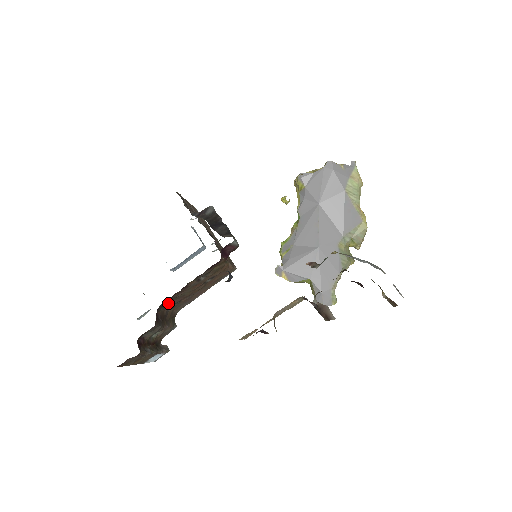
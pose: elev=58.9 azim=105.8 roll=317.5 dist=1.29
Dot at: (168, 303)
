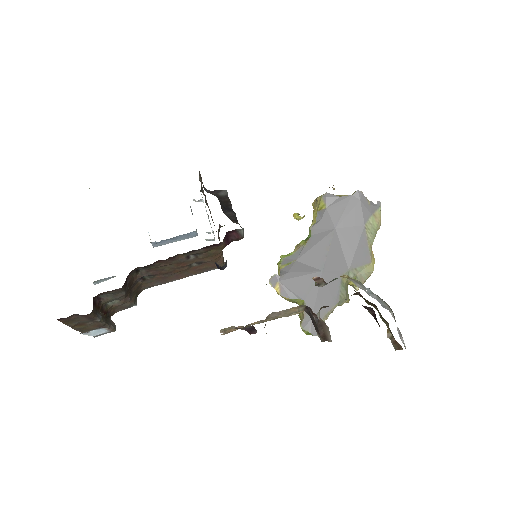
Dot at: (143, 271)
